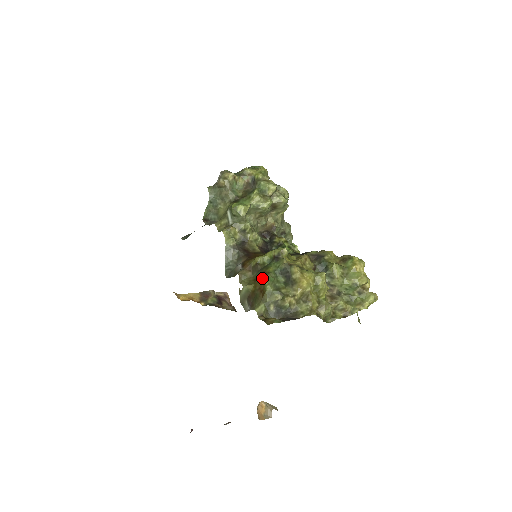
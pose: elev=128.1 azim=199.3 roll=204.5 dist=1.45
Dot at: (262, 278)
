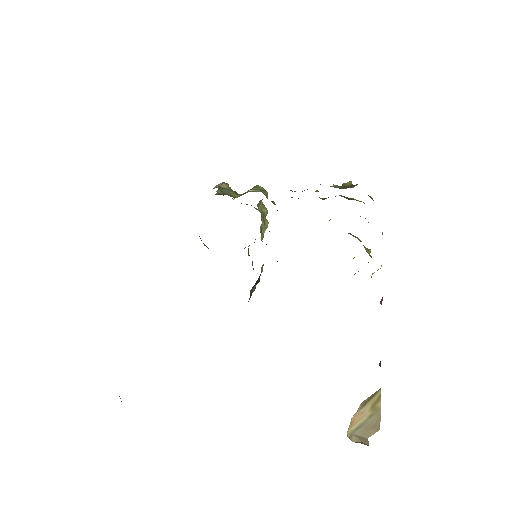
Dot at: (339, 188)
